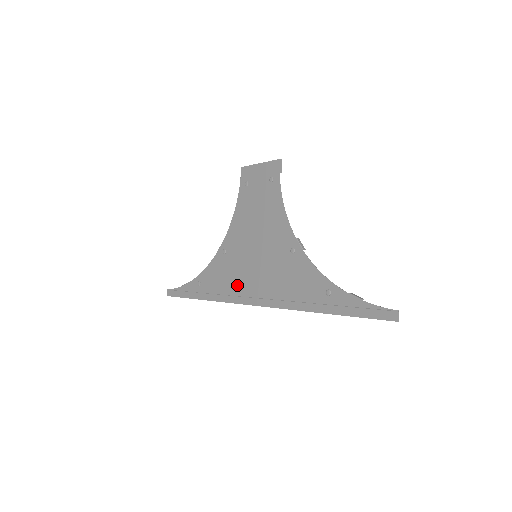
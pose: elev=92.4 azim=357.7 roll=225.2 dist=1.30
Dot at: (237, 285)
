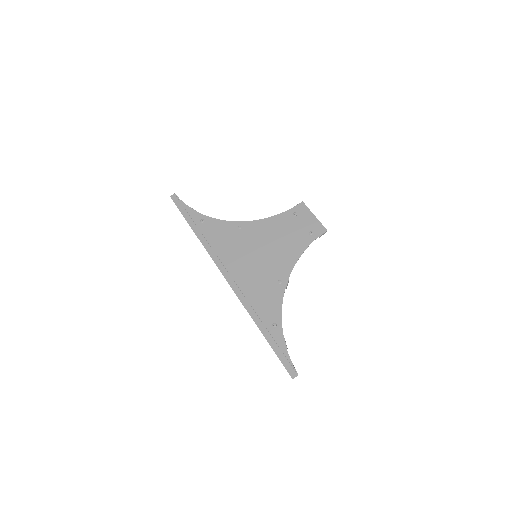
Dot at: (227, 254)
